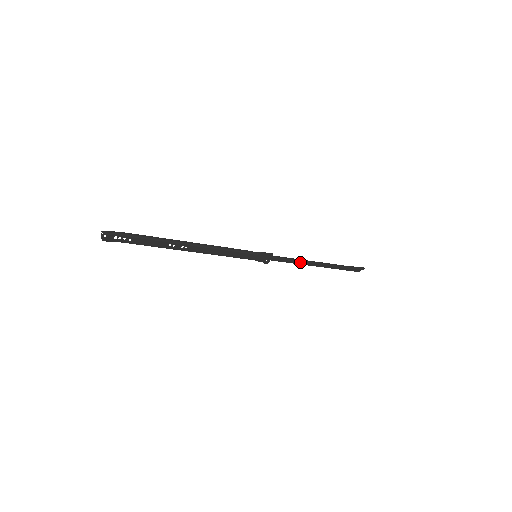
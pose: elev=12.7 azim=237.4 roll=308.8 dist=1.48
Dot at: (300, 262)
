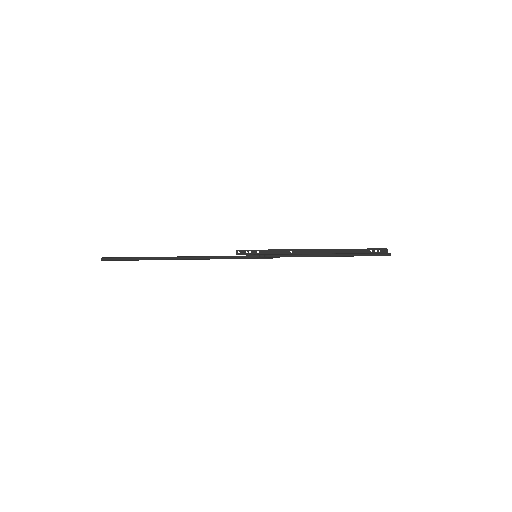
Dot at: (309, 254)
